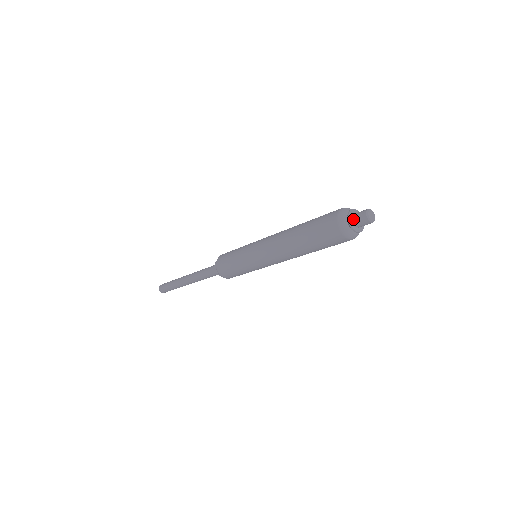
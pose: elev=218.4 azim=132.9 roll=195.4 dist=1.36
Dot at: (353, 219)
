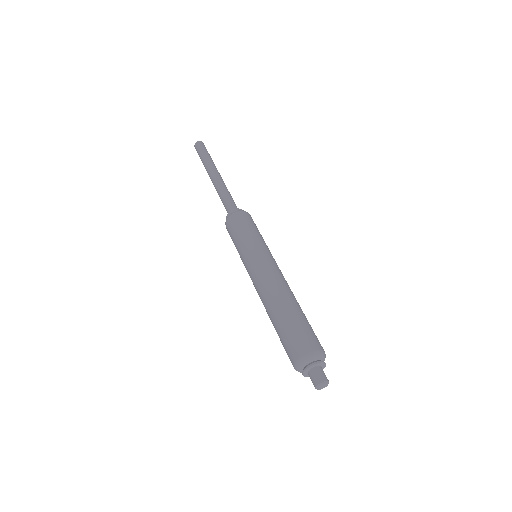
Dot at: (308, 372)
